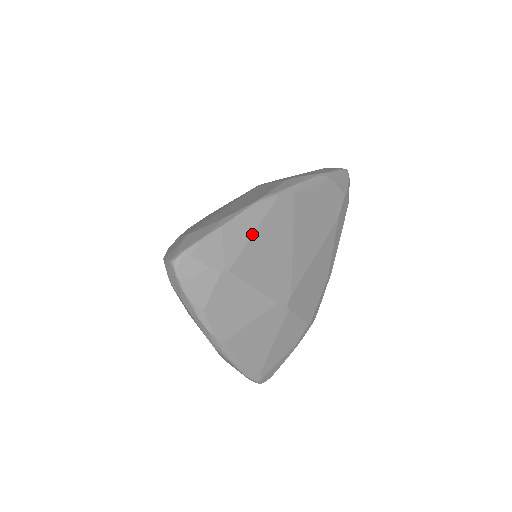
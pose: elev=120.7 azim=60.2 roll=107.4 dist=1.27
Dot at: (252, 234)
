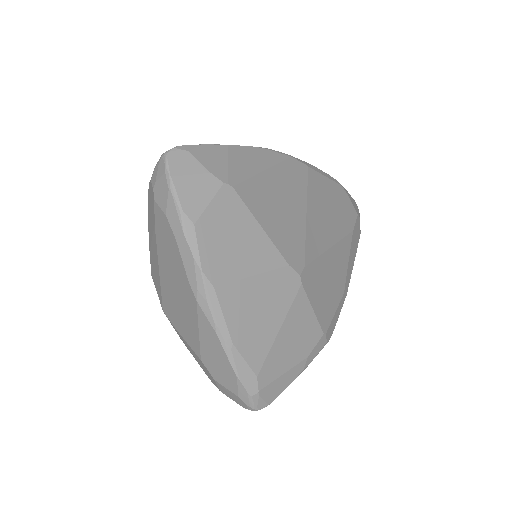
Dot at: (262, 170)
